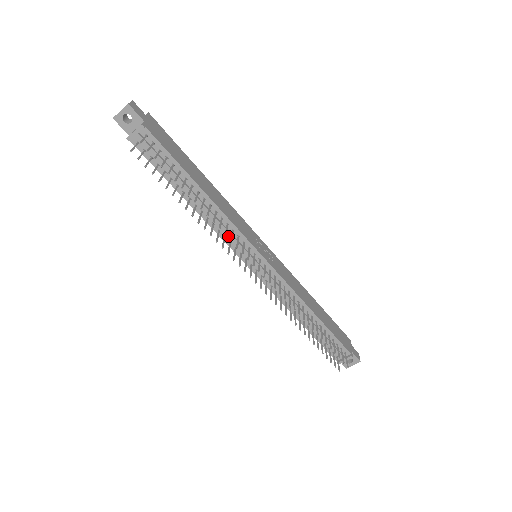
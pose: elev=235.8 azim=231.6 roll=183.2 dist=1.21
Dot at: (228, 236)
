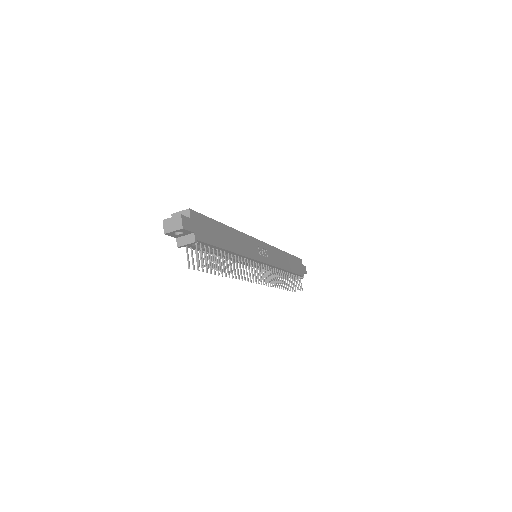
Dot at: occluded
